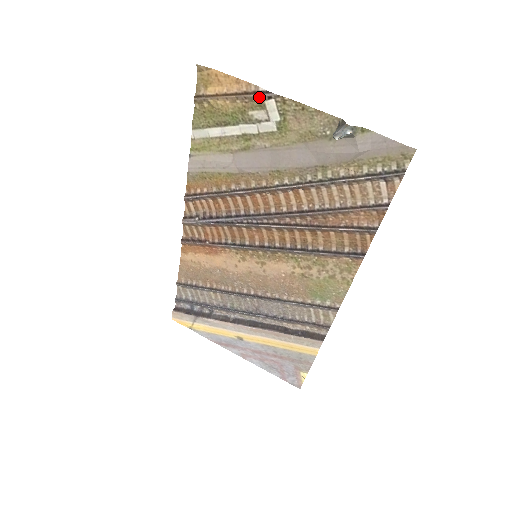
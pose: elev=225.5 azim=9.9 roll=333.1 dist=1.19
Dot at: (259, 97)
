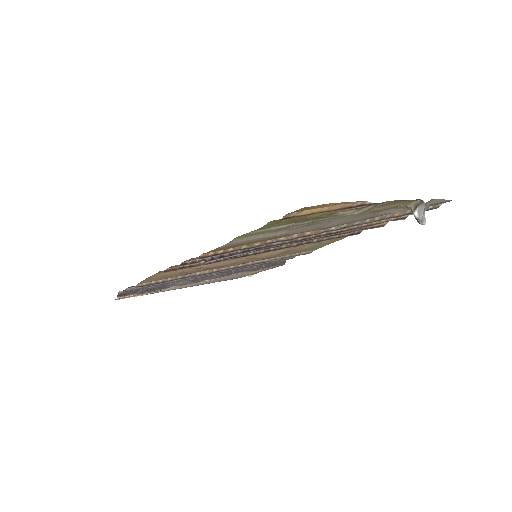
Dot at: (362, 207)
